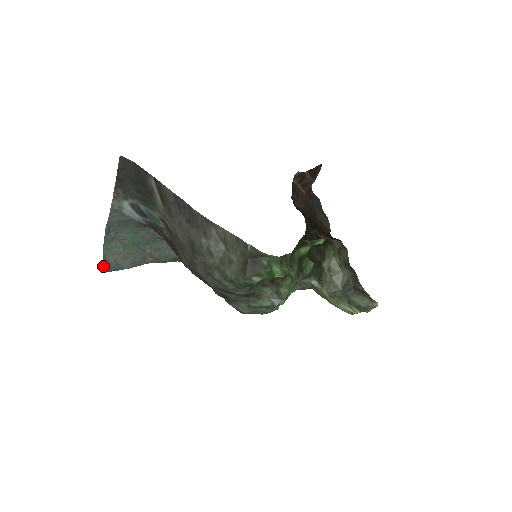
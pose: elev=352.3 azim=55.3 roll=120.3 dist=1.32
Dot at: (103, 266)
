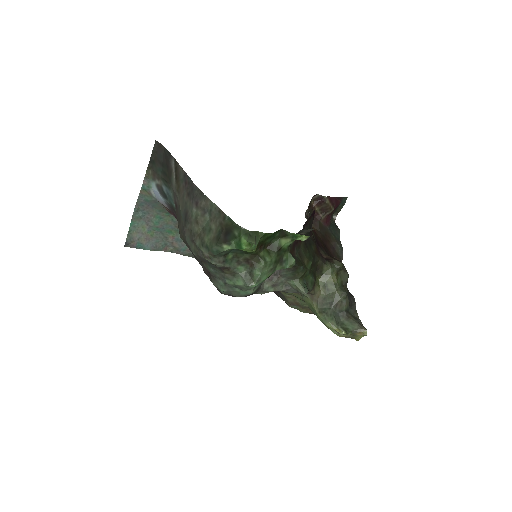
Dot at: (127, 240)
